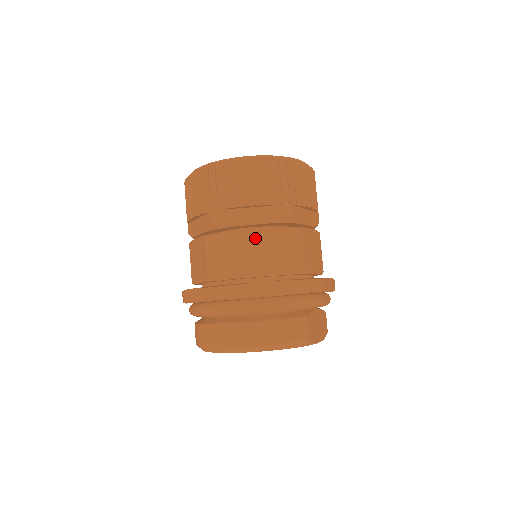
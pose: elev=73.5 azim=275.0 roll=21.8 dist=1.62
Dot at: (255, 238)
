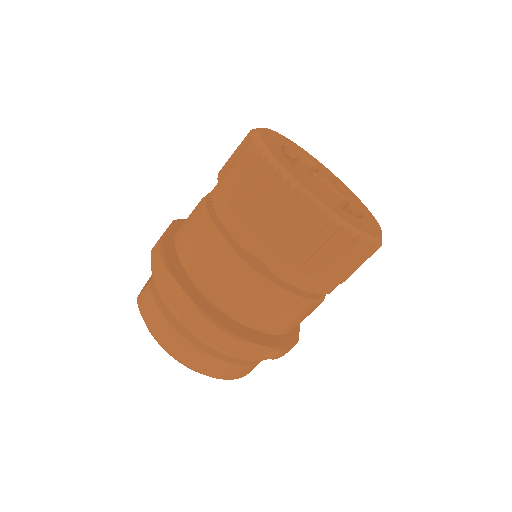
Dot at: (285, 300)
